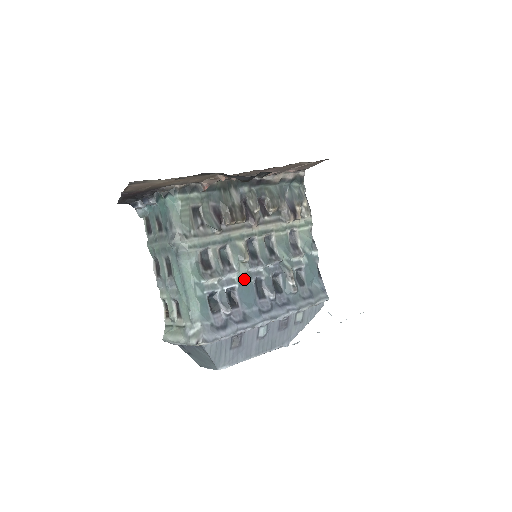
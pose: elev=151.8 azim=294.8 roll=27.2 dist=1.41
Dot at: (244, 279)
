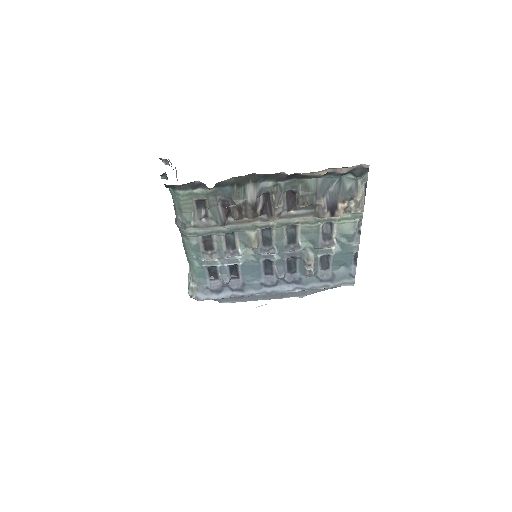
Dot at: (251, 259)
